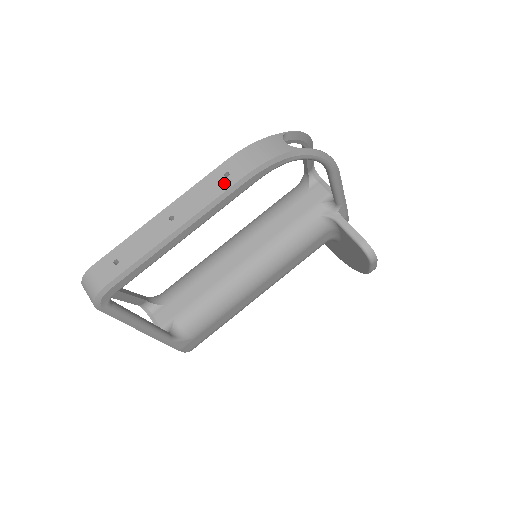
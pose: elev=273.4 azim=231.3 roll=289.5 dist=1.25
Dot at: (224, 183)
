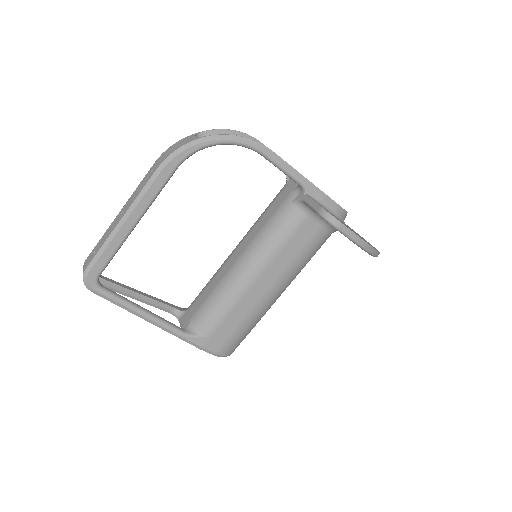
Dot at: (149, 177)
